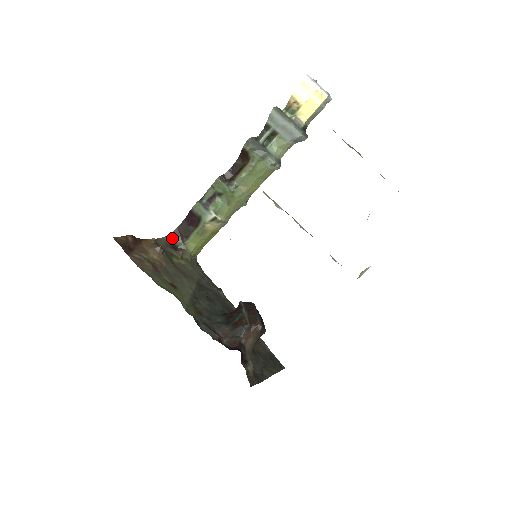
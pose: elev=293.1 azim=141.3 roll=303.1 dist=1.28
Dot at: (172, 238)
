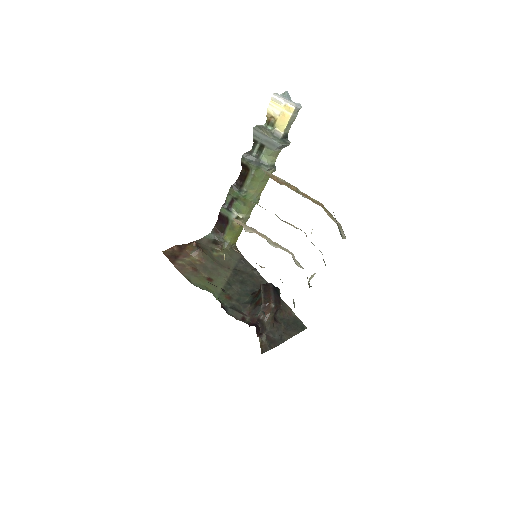
Dot at: (213, 235)
